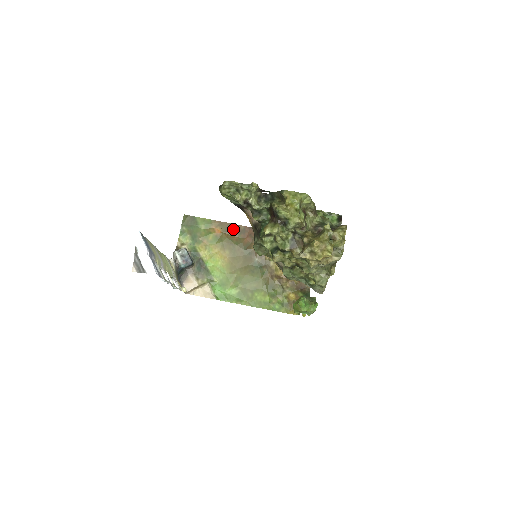
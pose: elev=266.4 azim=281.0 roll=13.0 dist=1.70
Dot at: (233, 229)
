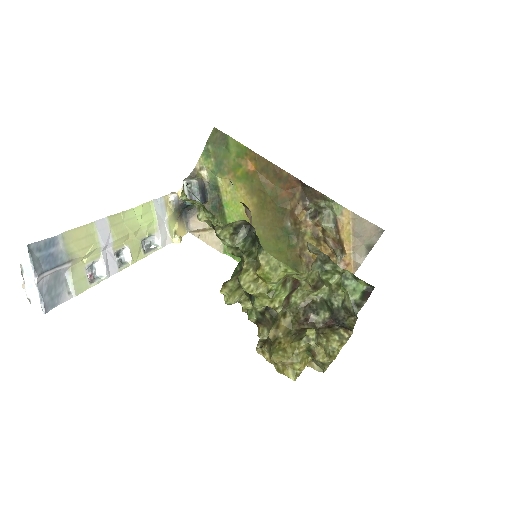
Dot at: (272, 172)
